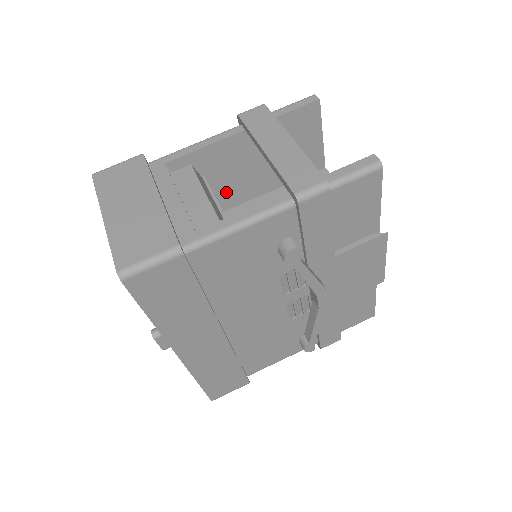
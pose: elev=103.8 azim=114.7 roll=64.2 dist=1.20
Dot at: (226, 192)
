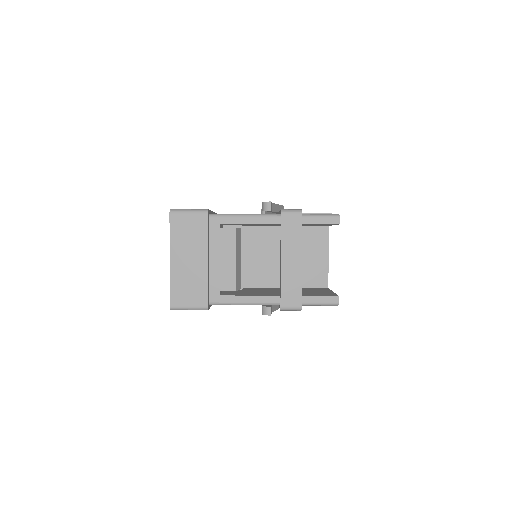
Dot at: occluded
